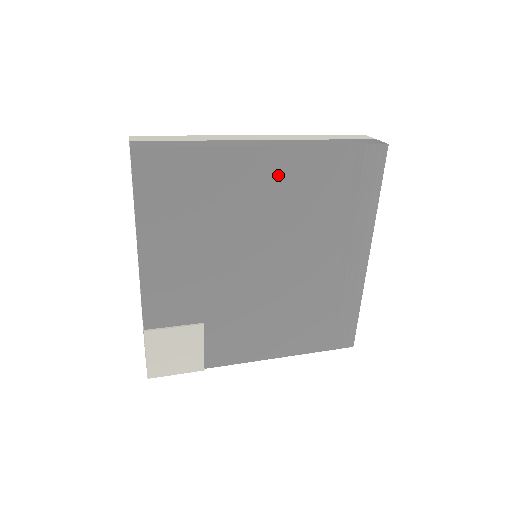
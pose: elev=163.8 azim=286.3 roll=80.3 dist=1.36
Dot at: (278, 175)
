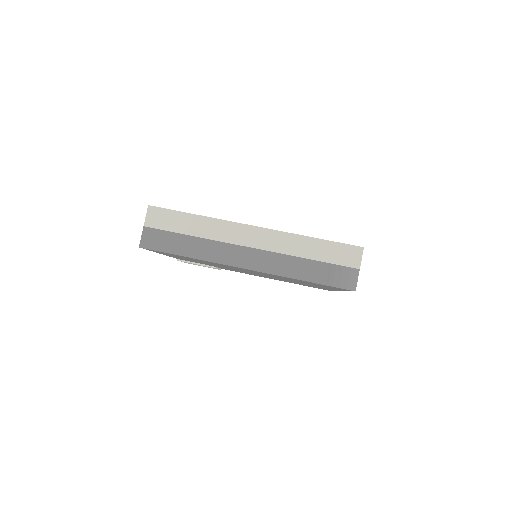
Dot at: occluded
